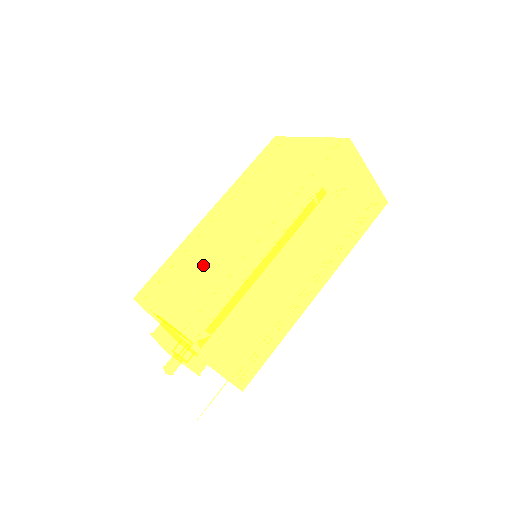
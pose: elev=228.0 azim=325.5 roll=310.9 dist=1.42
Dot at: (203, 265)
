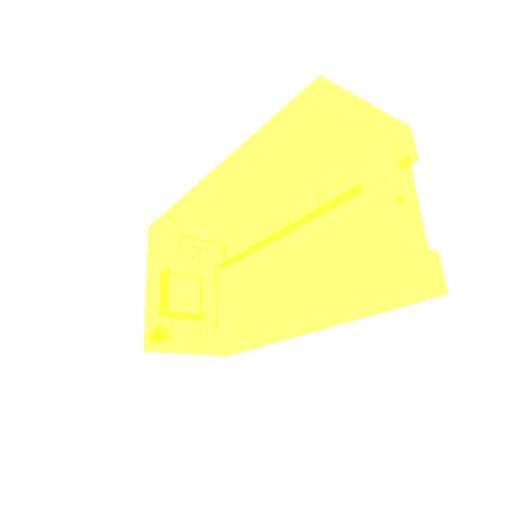
Dot at: (179, 271)
